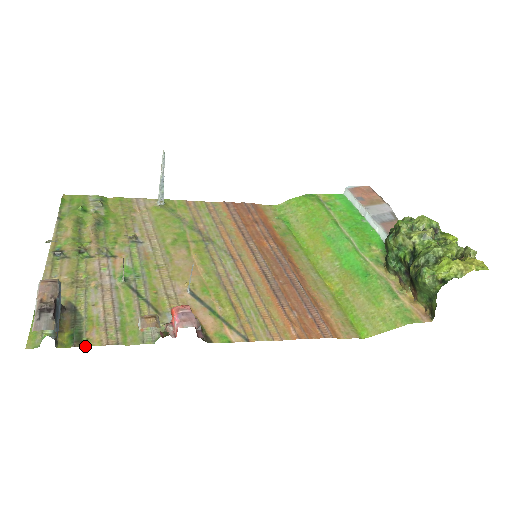
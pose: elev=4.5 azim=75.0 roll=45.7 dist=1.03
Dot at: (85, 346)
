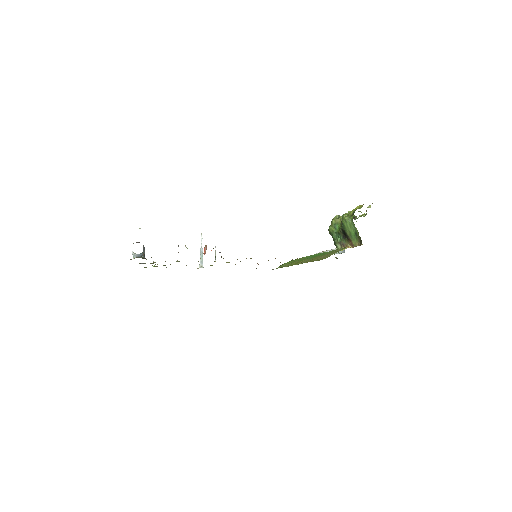
Dot at: occluded
